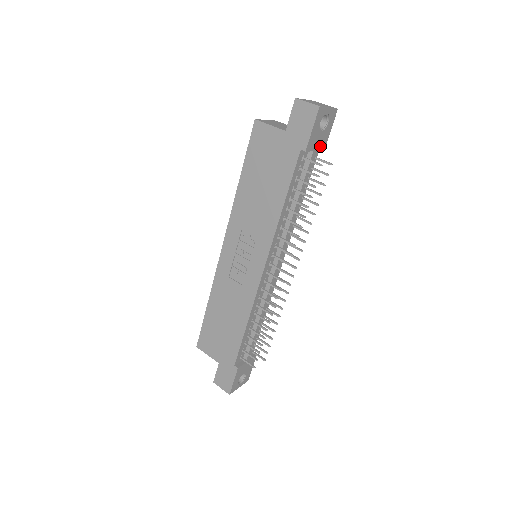
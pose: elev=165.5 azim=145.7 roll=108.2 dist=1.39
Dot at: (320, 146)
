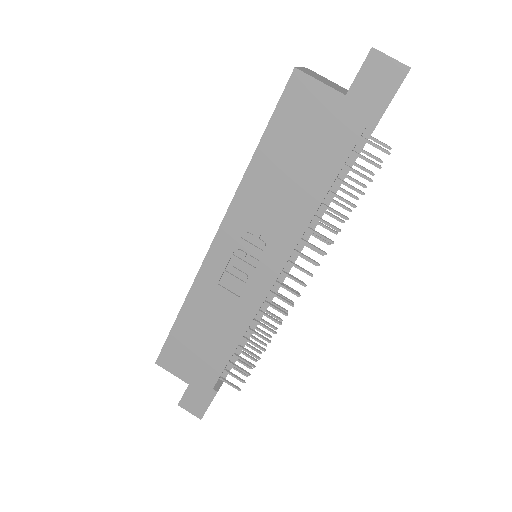
Dot at: occluded
